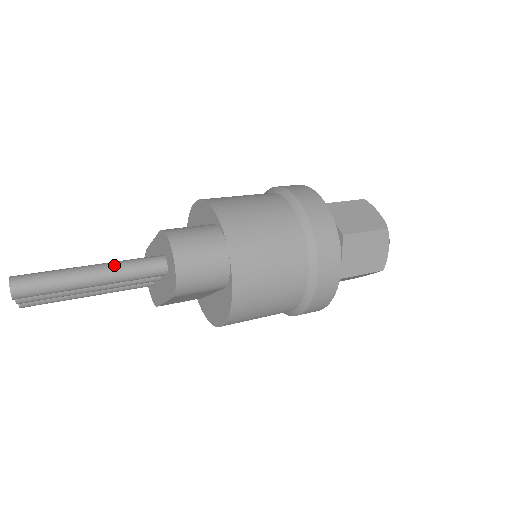
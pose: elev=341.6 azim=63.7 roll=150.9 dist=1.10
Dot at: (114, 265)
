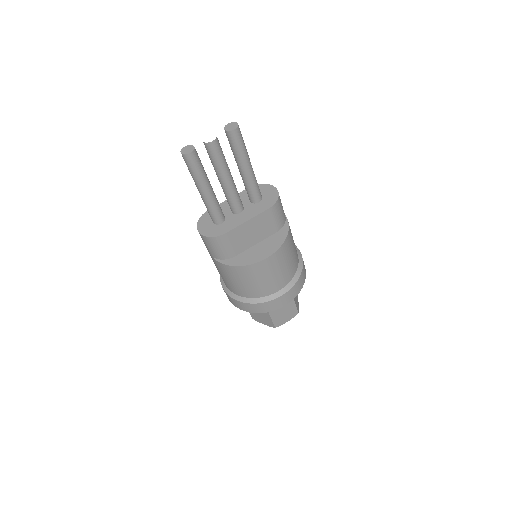
Dot at: occluded
